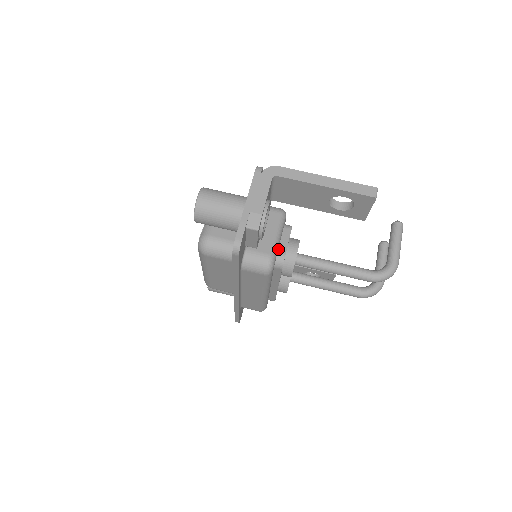
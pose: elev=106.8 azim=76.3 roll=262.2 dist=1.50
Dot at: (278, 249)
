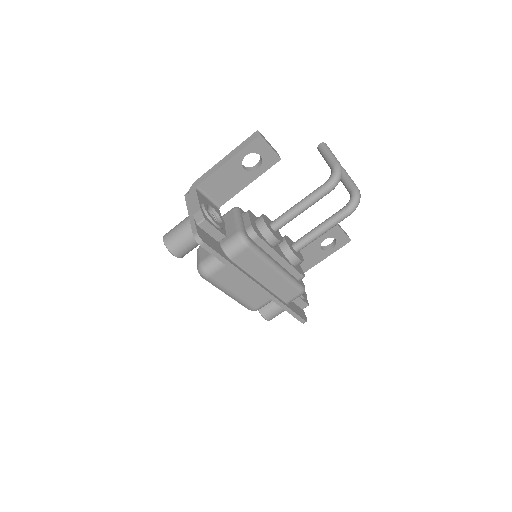
Dot at: (245, 227)
